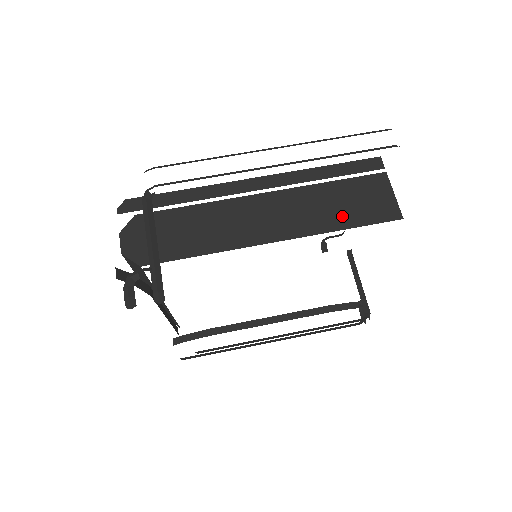
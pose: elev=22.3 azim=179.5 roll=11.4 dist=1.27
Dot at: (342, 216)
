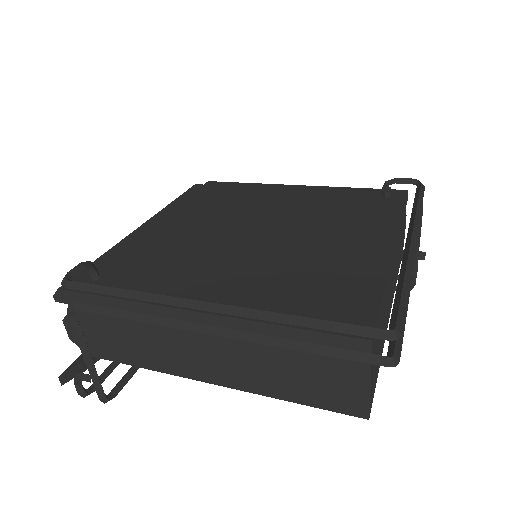
Dot at: (291, 389)
